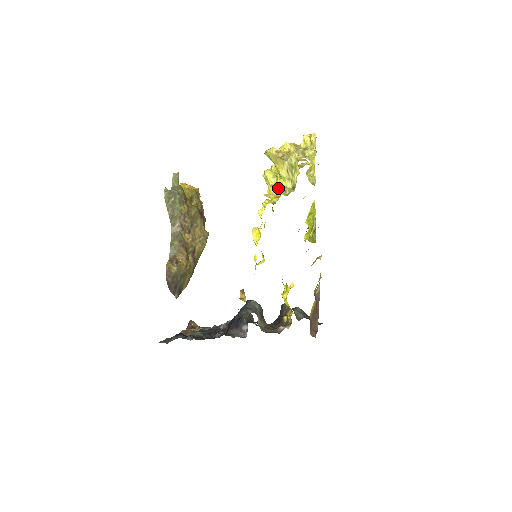
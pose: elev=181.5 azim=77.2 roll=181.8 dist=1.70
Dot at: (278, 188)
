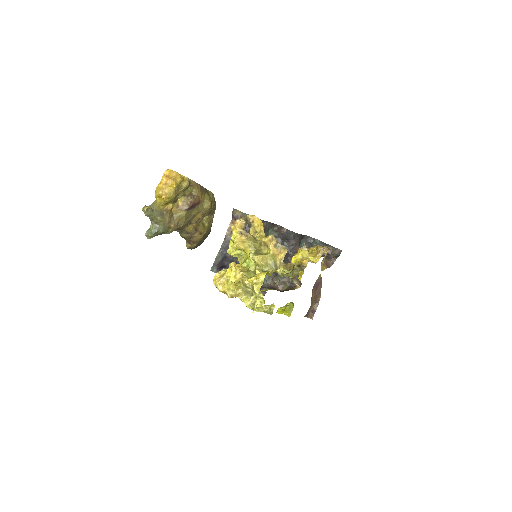
Dot at: occluded
